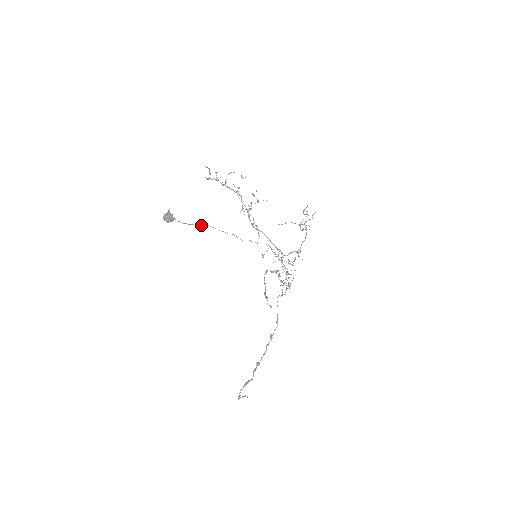
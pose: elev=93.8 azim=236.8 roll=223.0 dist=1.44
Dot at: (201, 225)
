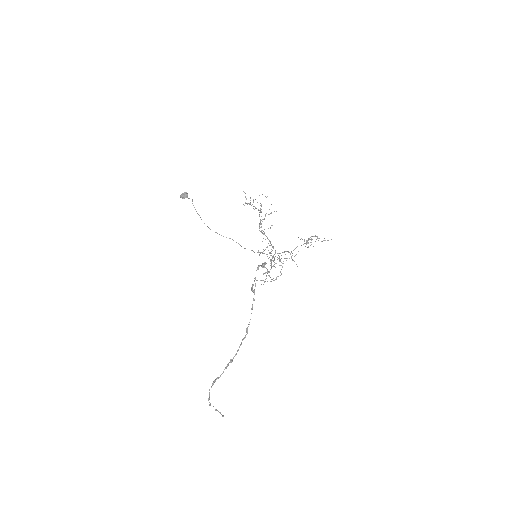
Dot at: occluded
